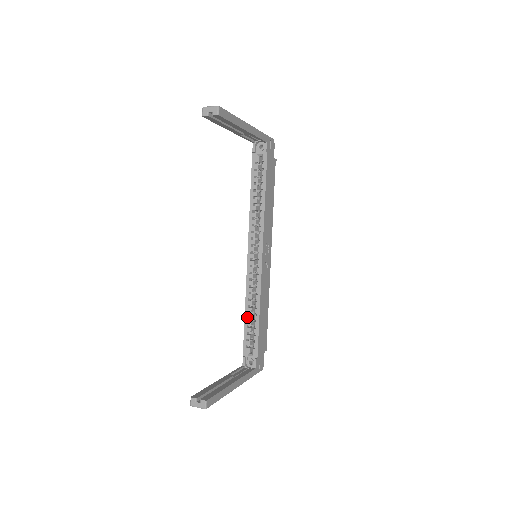
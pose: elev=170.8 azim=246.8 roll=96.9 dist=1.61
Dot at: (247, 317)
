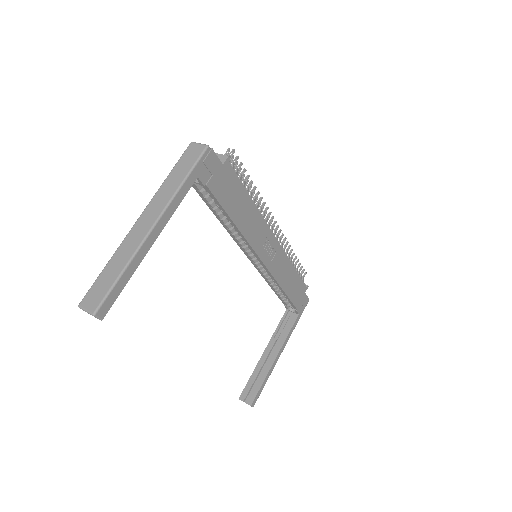
Dot at: (273, 289)
